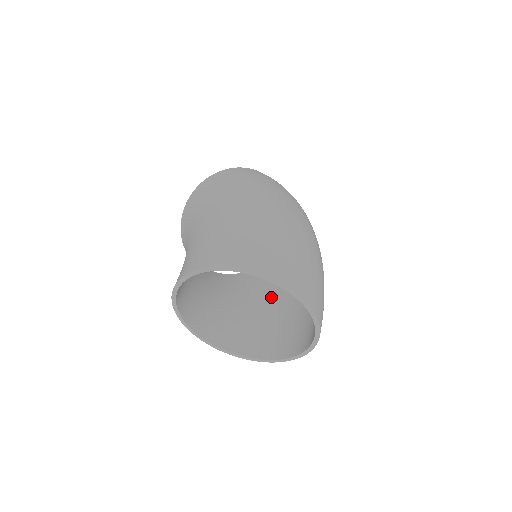
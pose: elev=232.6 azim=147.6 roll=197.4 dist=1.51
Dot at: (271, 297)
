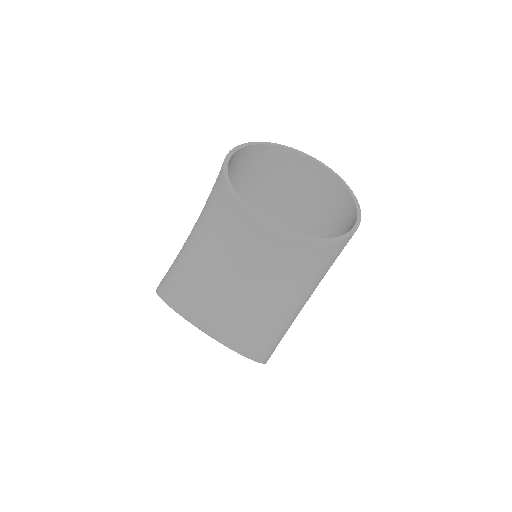
Dot at: occluded
